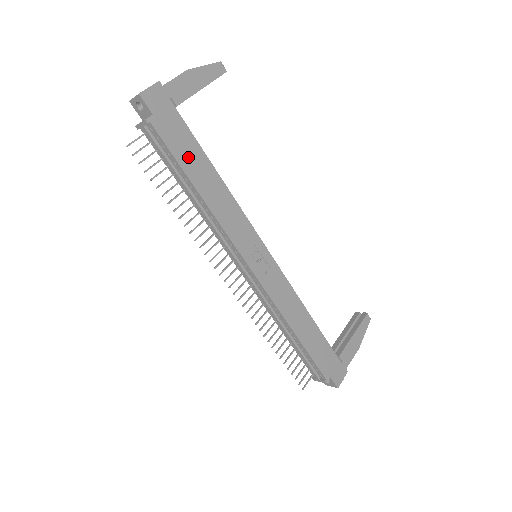
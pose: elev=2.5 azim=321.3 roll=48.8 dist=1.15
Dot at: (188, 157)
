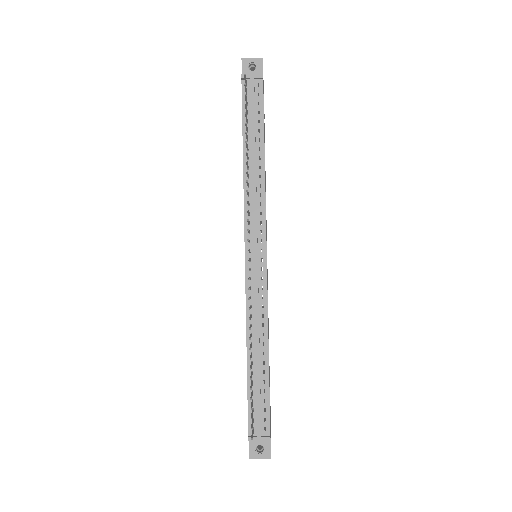
Dot at: occluded
